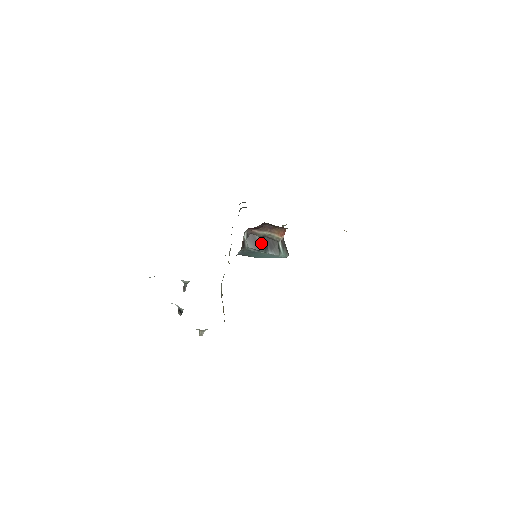
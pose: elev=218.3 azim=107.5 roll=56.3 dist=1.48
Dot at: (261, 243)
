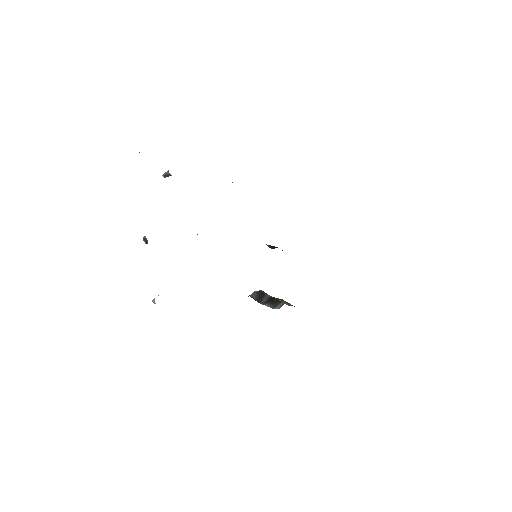
Dot at: (266, 299)
